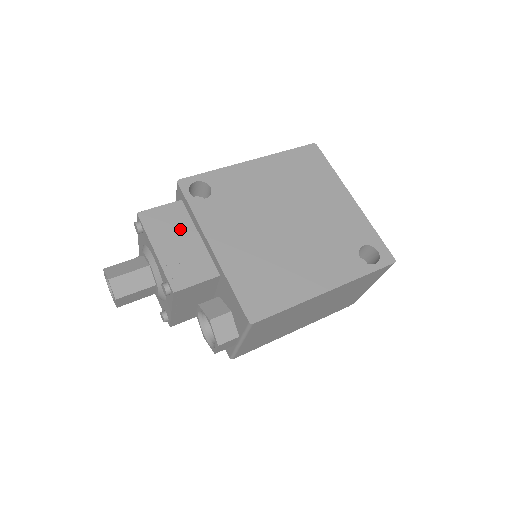
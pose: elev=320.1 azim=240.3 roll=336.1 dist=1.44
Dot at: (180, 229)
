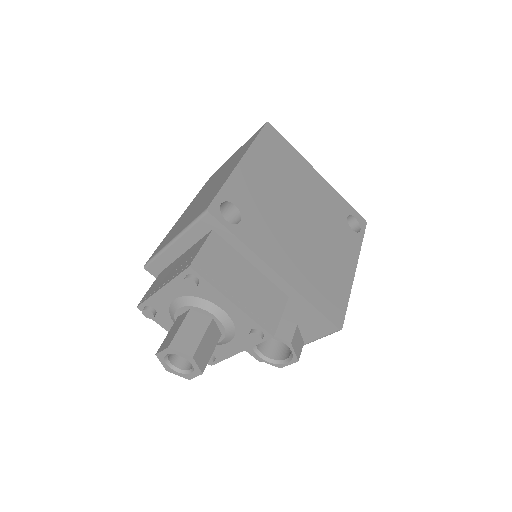
Dot at: (234, 265)
